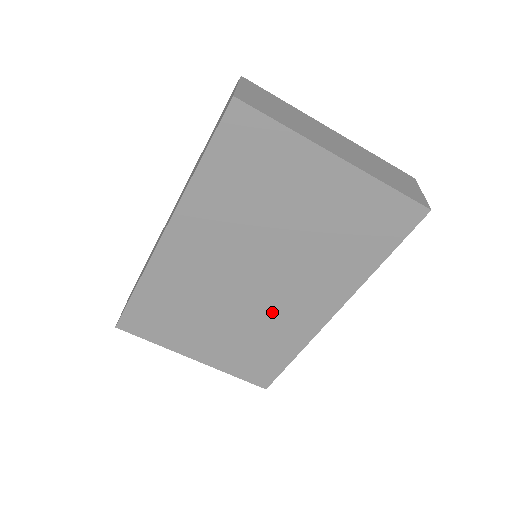
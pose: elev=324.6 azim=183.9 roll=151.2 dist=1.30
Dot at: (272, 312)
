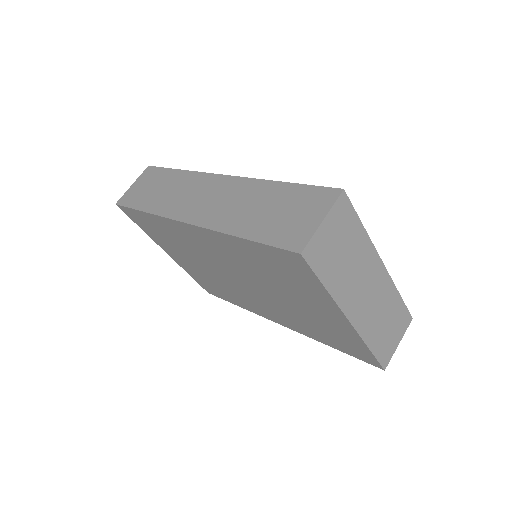
Dot at: (239, 292)
